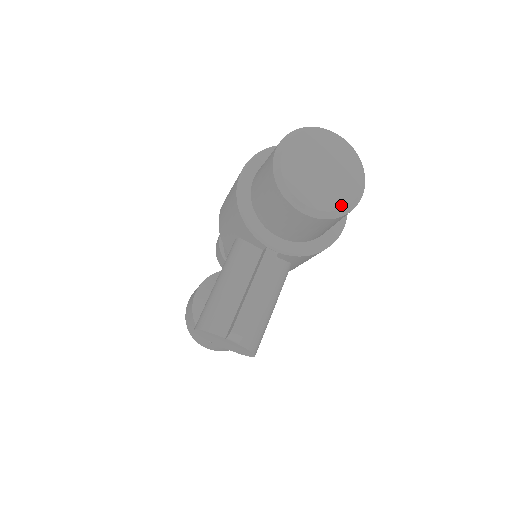
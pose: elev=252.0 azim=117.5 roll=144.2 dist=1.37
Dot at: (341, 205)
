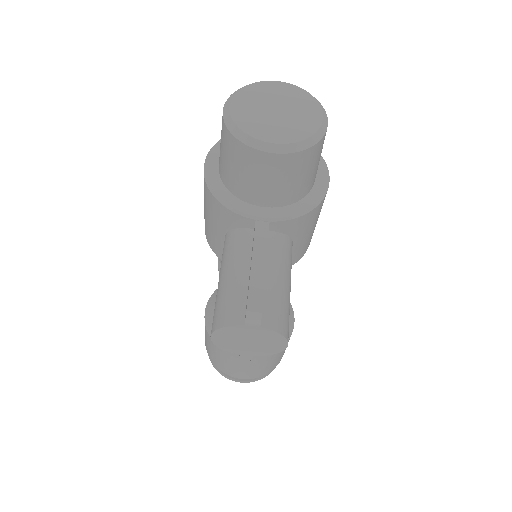
Dot at: (308, 133)
